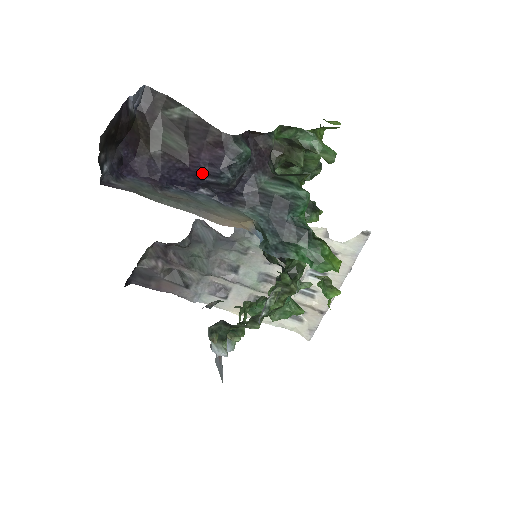
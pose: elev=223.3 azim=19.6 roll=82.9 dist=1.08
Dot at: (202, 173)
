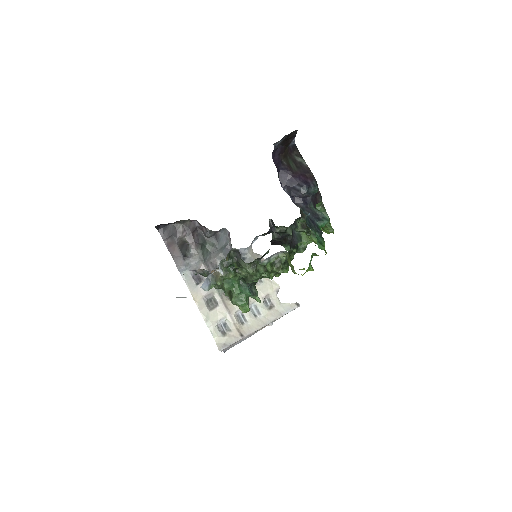
Dot at: (295, 182)
